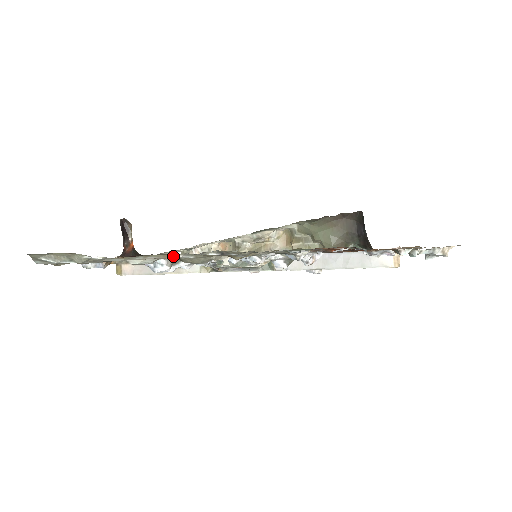
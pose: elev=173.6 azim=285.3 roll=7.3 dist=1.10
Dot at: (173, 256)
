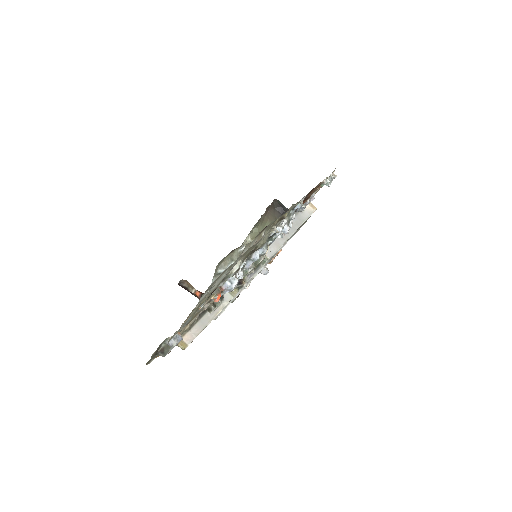
Dot at: (260, 237)
